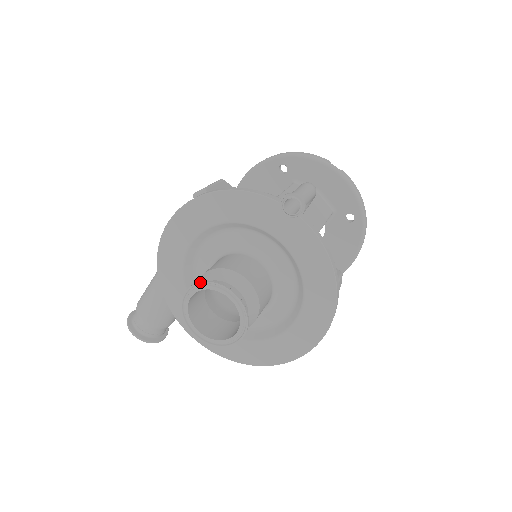
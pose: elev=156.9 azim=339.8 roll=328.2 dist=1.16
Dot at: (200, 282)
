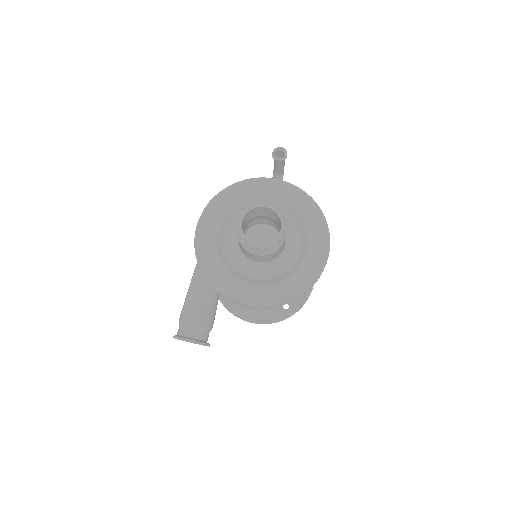
Dot at: (245, 207)
